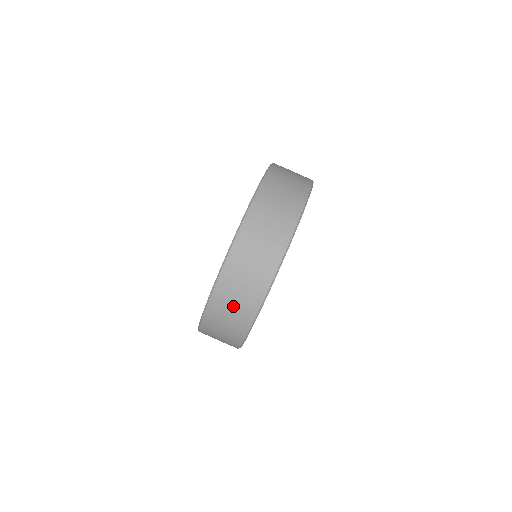
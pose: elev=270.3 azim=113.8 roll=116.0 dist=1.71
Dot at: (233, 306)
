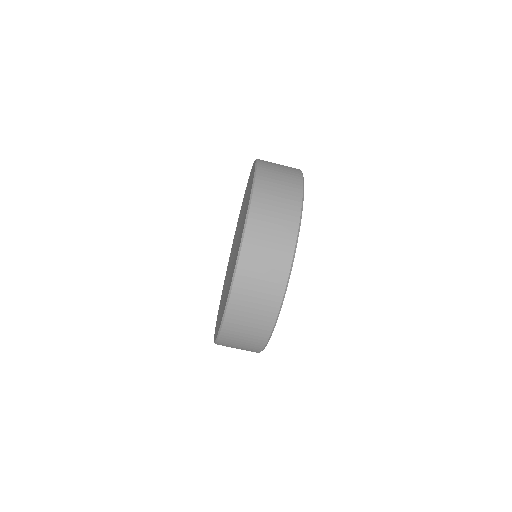
Dot at: (239, 347)
